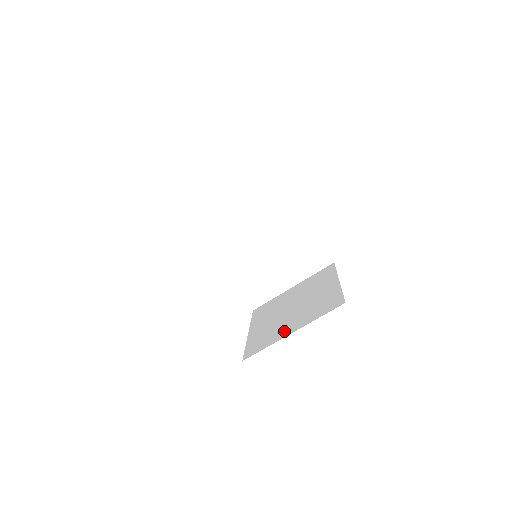
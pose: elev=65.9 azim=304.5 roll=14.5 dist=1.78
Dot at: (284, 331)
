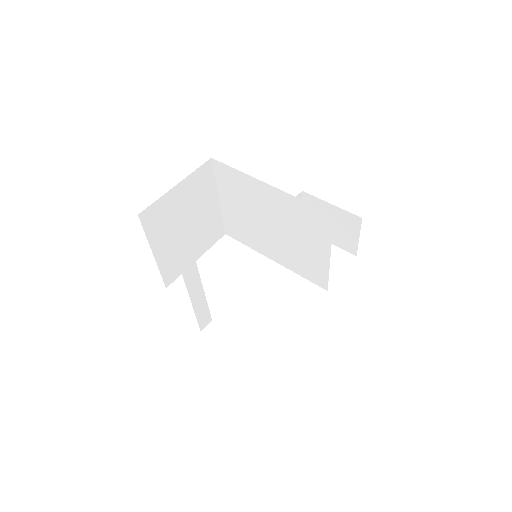
Dot at: occluded
